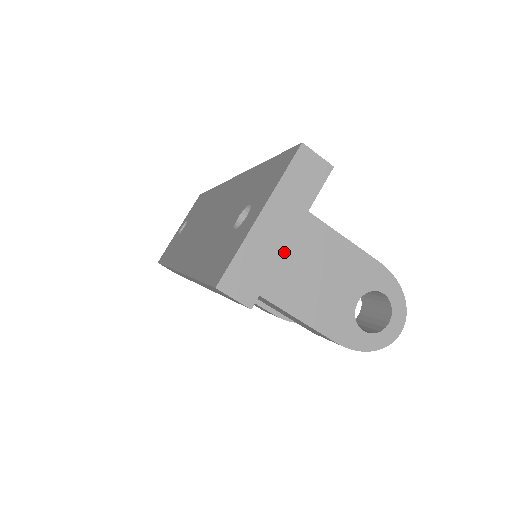
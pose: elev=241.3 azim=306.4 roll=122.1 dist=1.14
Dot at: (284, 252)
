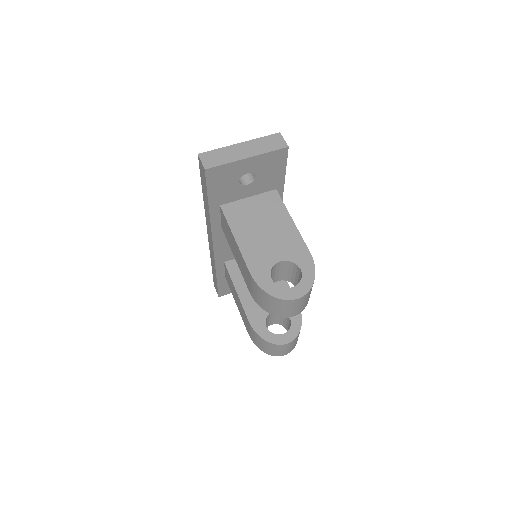
Dot at: (256, 212)
